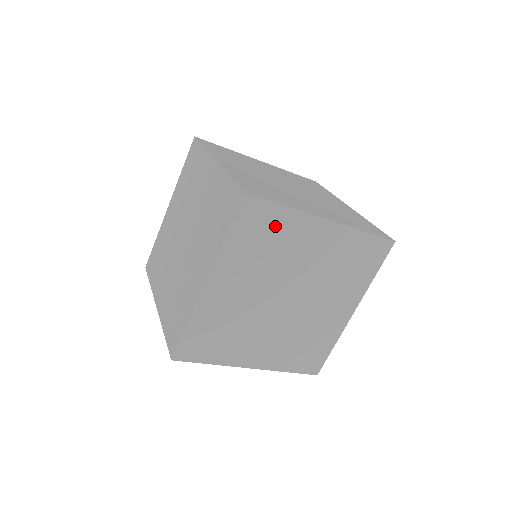
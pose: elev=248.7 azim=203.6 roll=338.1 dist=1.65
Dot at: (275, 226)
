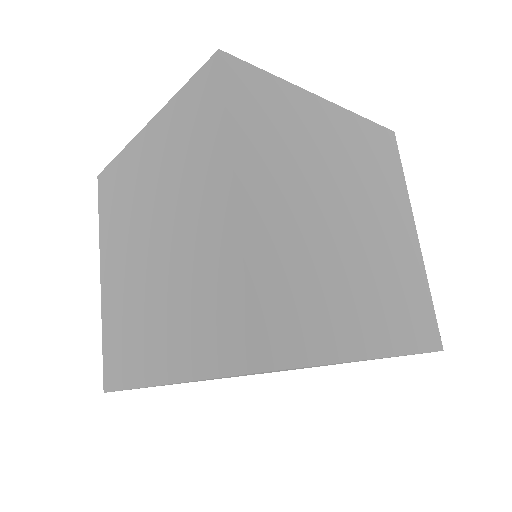
Dot at: (276, 103)
